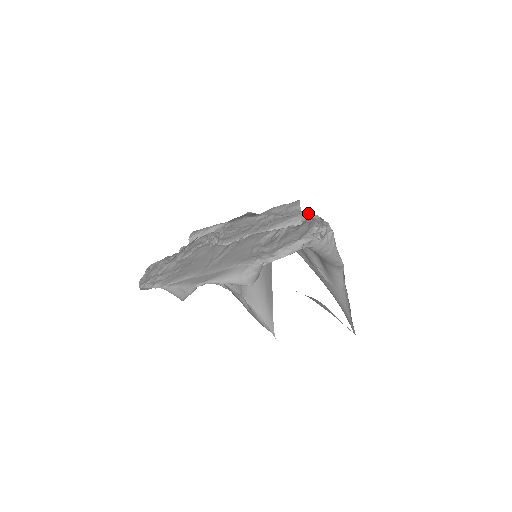
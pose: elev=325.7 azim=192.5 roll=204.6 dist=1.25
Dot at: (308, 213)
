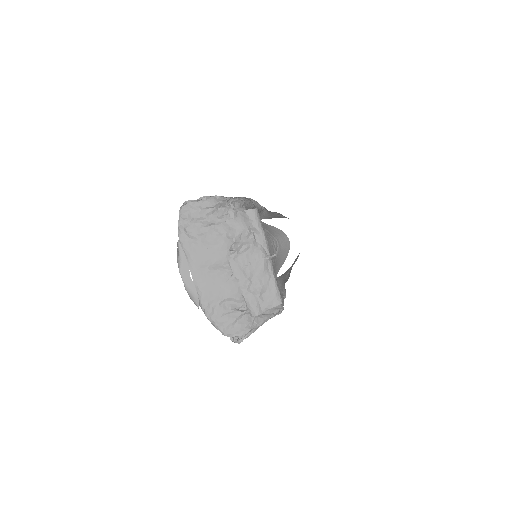
Dot at: (278, 305)
